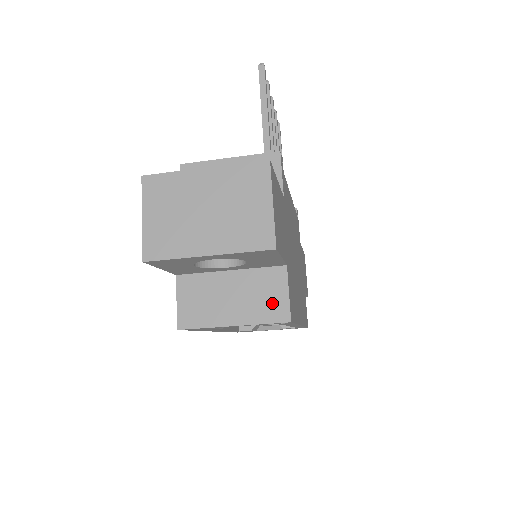
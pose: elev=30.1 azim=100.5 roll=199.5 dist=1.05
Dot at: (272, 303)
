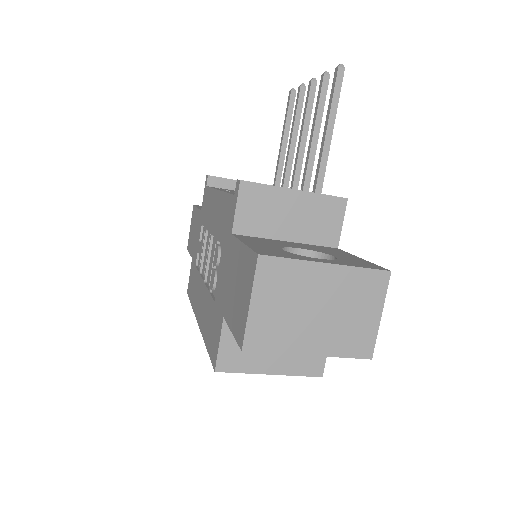
Dot at: (311, 359)
